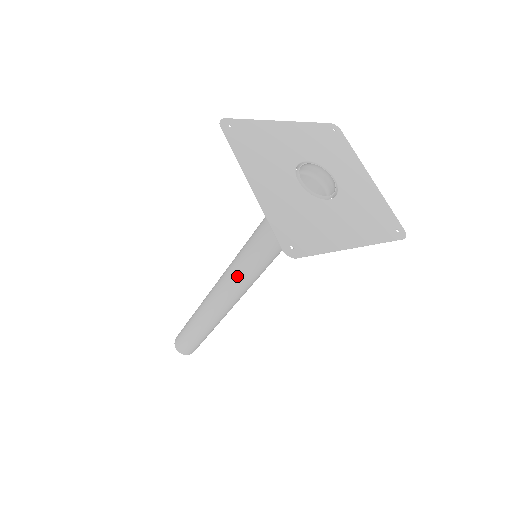
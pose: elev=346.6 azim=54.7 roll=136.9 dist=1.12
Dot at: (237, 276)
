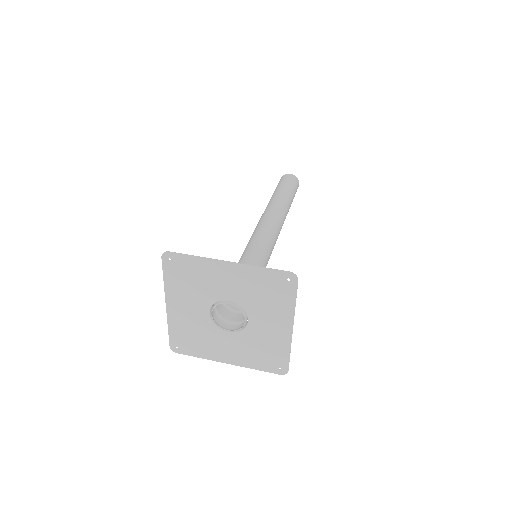
Dot at: occluded
